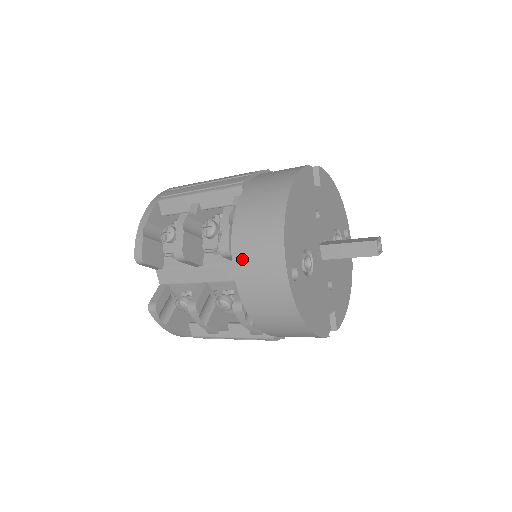
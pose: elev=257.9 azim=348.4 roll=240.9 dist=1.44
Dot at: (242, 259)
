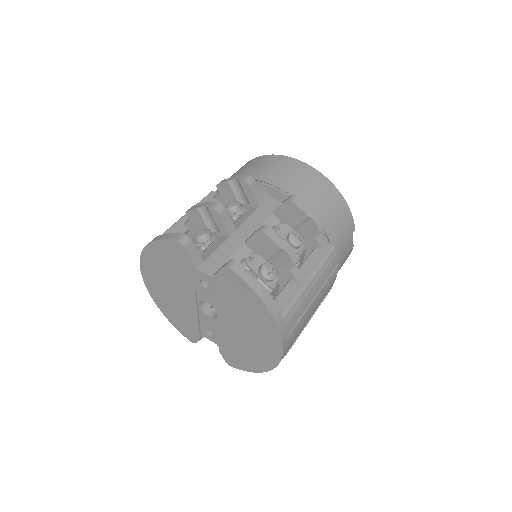
Dot at: (262, 174)
